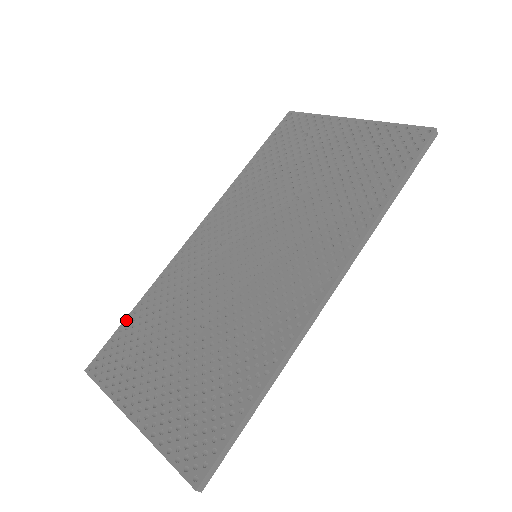
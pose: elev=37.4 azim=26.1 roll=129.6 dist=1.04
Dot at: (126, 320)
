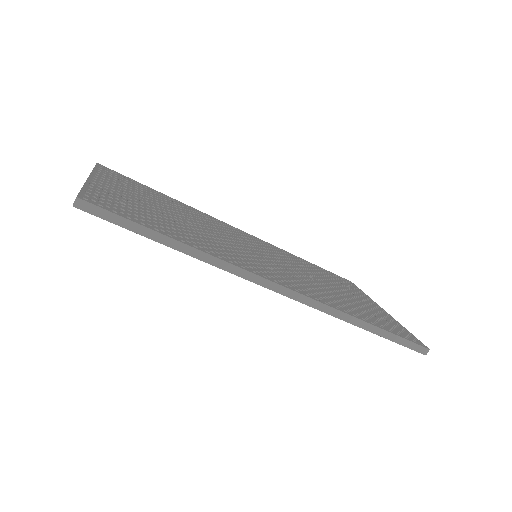
Dot at: (150, 188)
